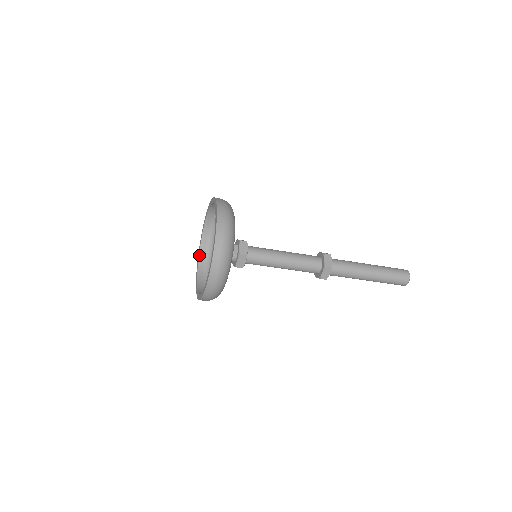
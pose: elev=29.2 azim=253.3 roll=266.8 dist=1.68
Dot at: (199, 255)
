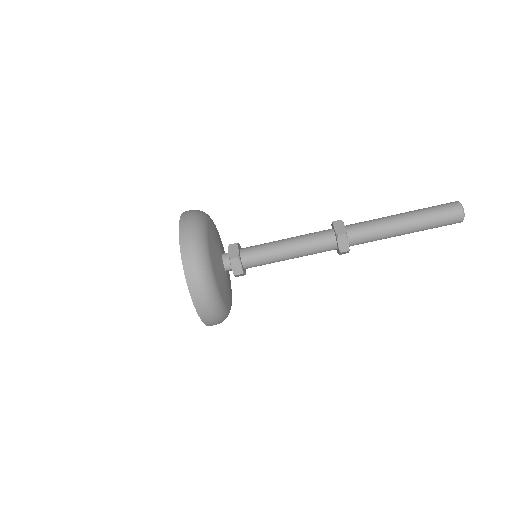
Dot at: occluded
